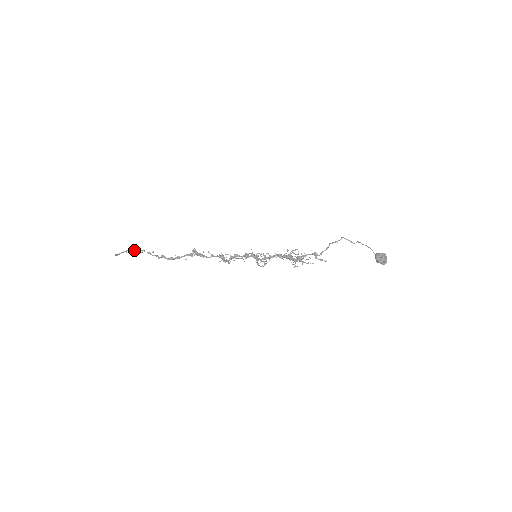
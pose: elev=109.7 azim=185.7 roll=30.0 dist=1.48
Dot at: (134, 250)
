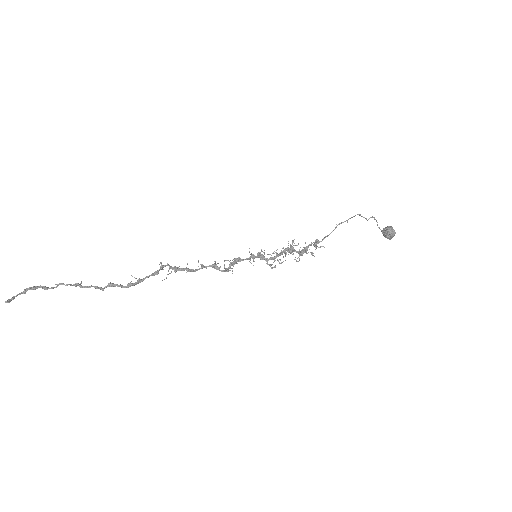
Dot at: (38, 287)
